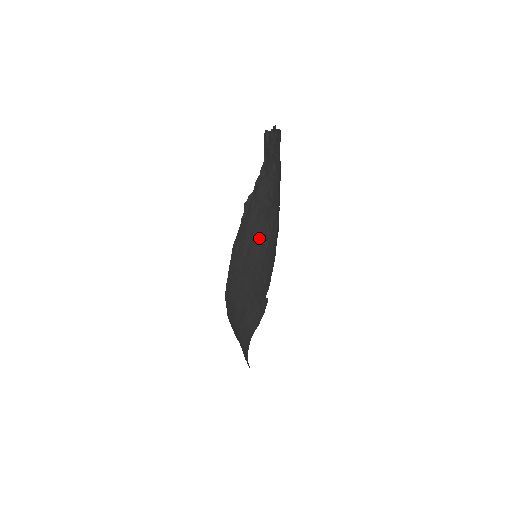
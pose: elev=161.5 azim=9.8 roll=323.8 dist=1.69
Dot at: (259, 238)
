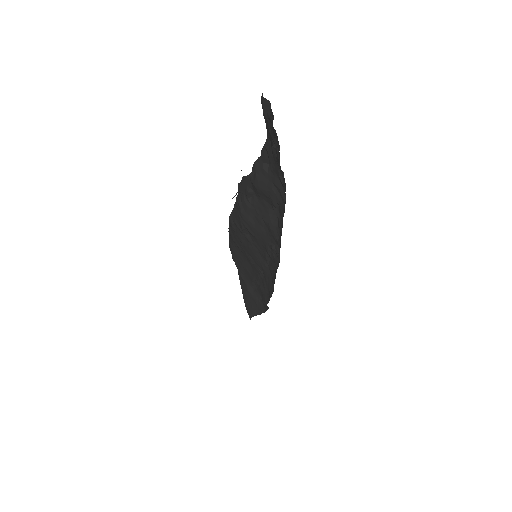
Dot at: (258, 243)
